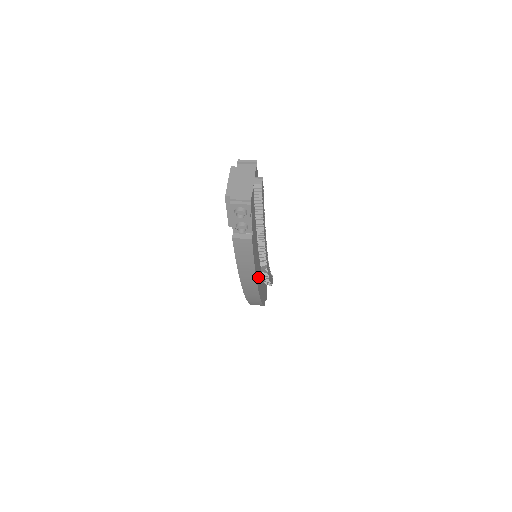
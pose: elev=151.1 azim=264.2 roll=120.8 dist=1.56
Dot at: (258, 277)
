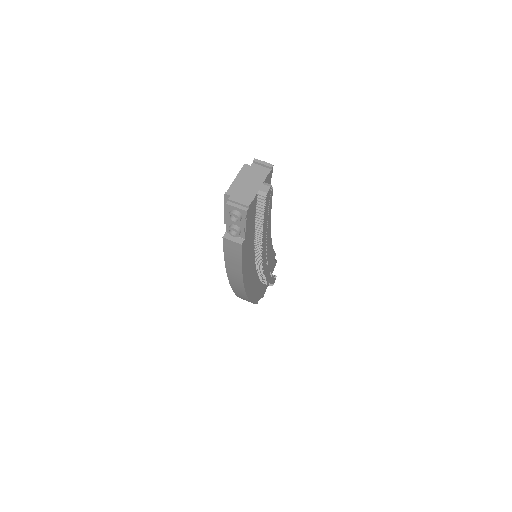
Dot at: (248, 279)
